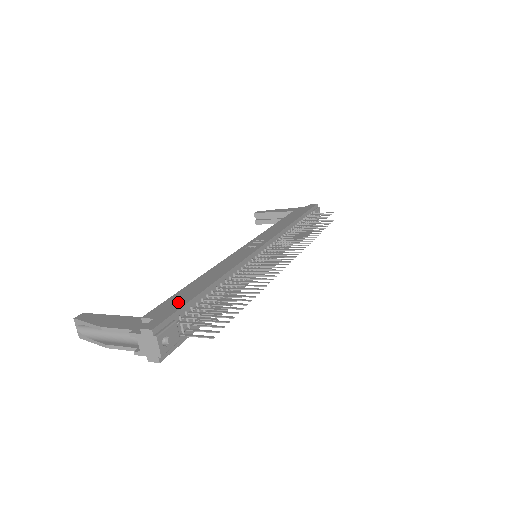
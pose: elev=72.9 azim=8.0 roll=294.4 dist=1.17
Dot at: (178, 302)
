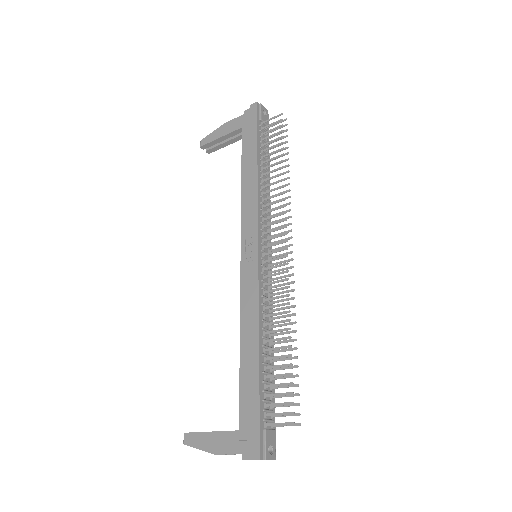
Dot at: (251, 405)
